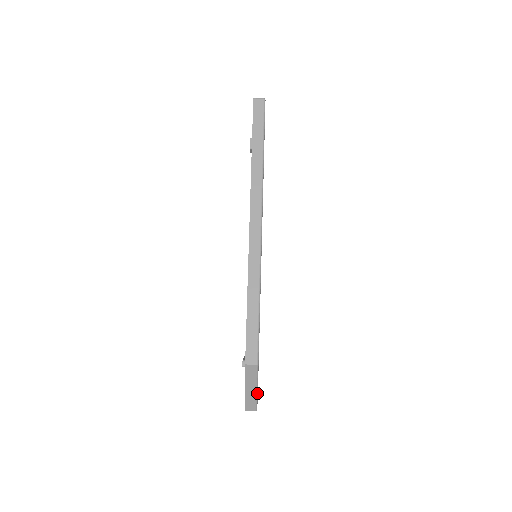
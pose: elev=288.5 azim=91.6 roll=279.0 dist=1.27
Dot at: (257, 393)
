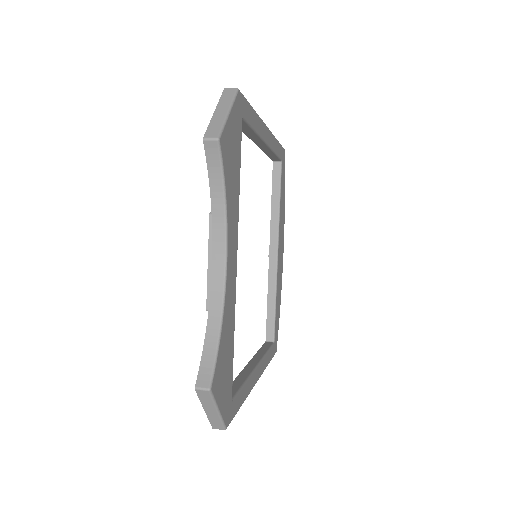
Dot at: (227, 118)
